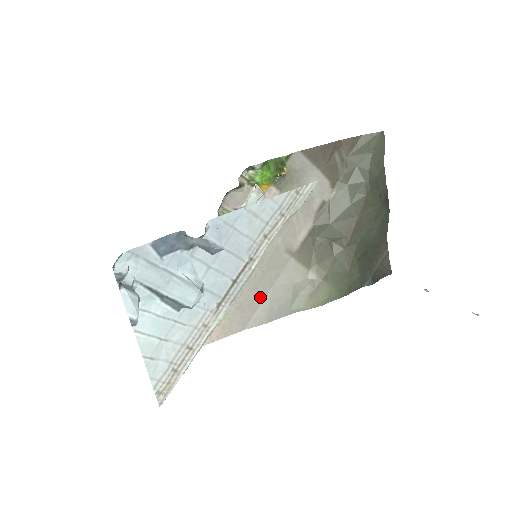
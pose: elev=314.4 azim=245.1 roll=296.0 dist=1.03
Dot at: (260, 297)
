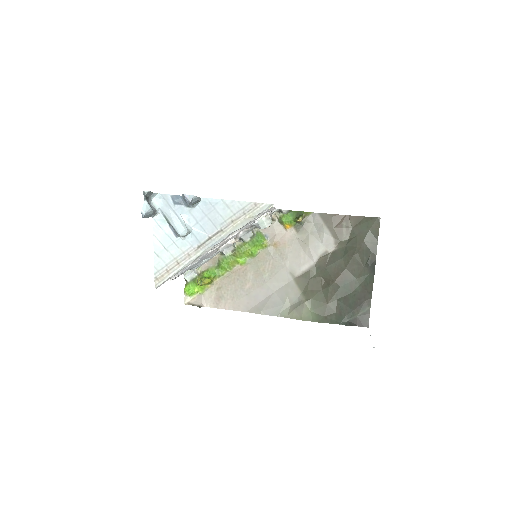
Dot at: (264, 295)
